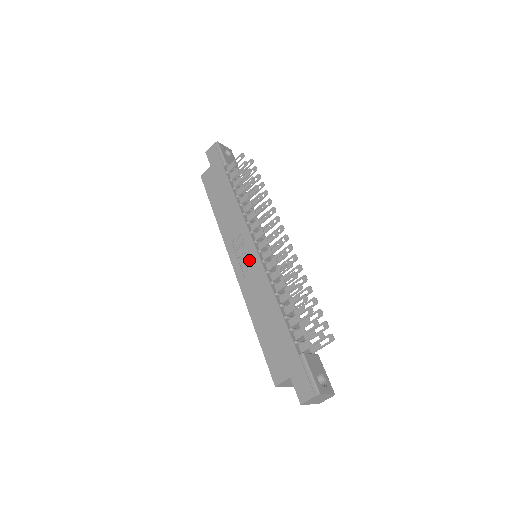
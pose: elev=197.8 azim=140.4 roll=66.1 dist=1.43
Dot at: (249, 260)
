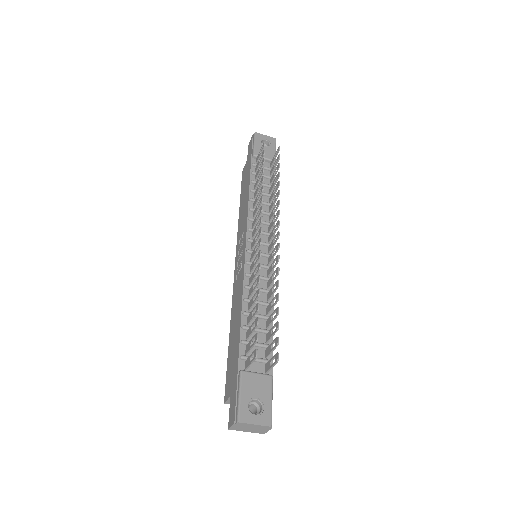
Dot at: (241, 261)
